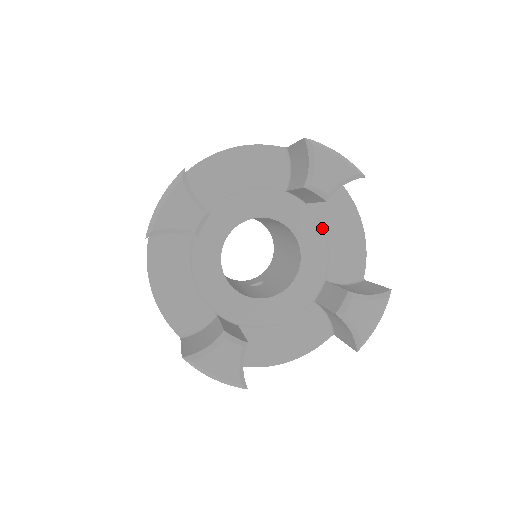
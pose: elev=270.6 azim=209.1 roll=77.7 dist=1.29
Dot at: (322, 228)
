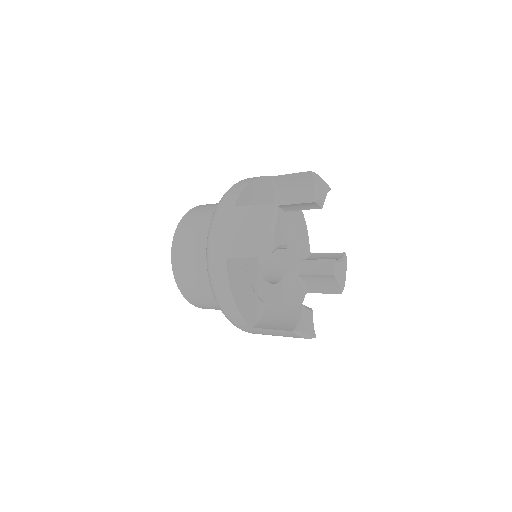
Dot at: (292, 226)
